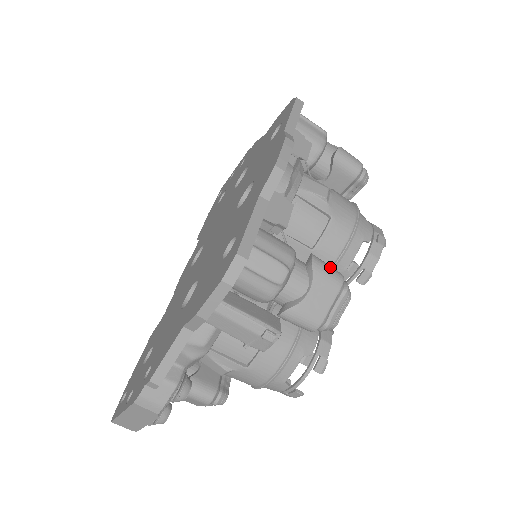
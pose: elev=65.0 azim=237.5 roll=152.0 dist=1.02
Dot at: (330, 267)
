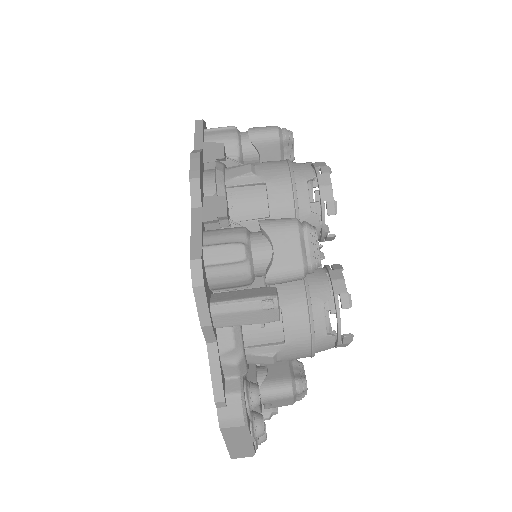
Dot at: (280, 219)
